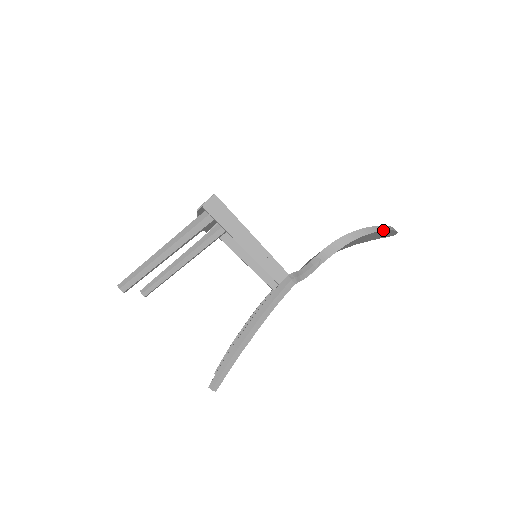
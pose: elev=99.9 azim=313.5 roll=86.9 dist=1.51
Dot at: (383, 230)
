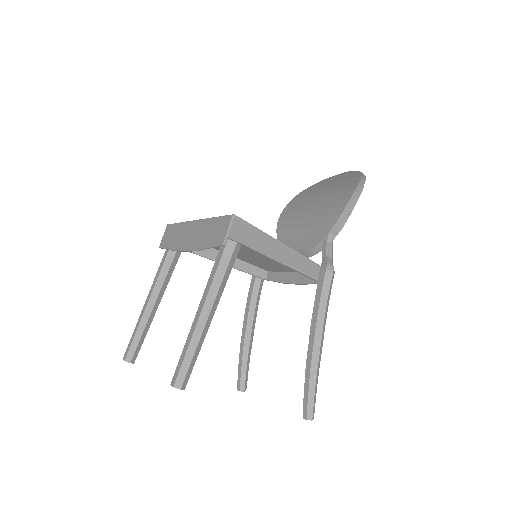
Dot at: (365, 180)
